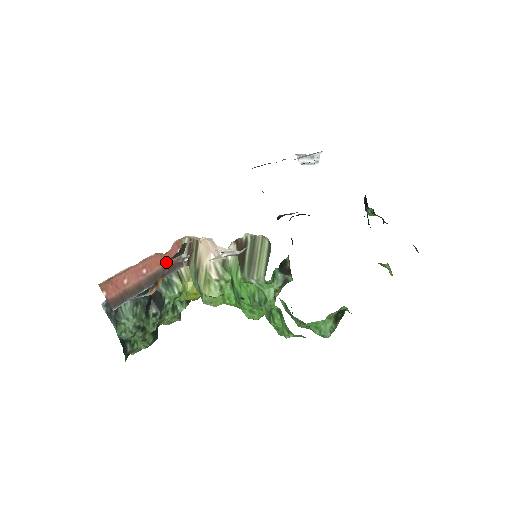
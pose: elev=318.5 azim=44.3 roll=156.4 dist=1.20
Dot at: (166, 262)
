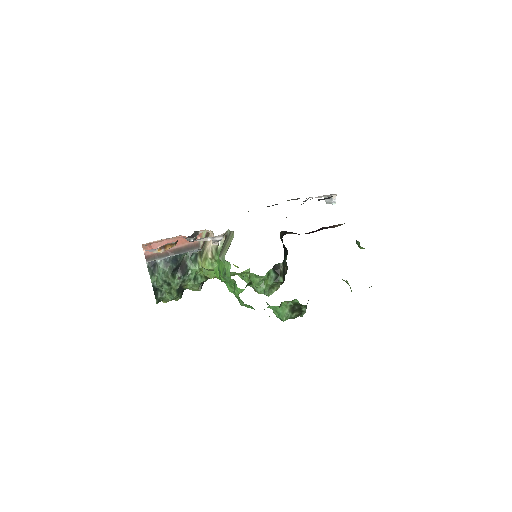
Dot at: (188, 243)
